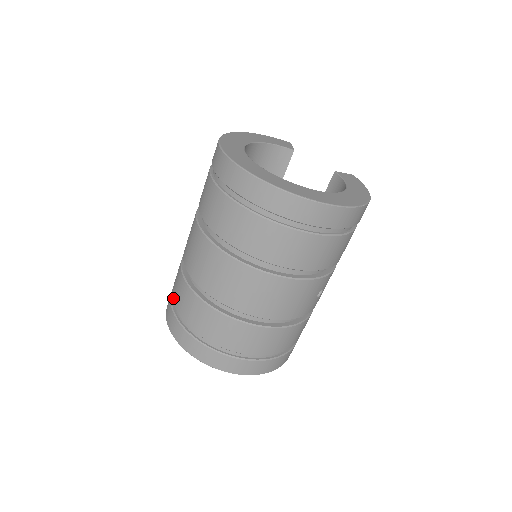
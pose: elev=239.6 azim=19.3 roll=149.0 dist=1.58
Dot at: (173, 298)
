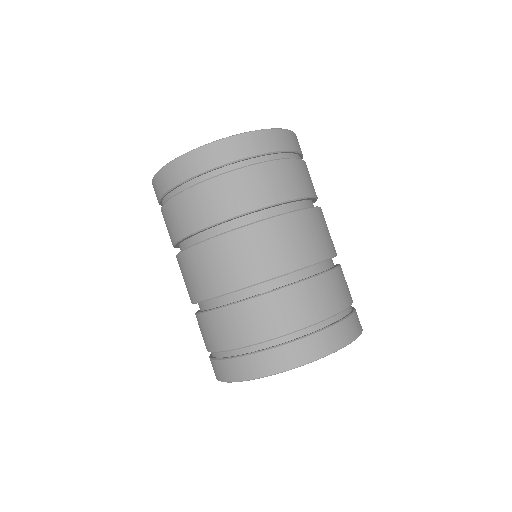
Dot at: (222, 348)
